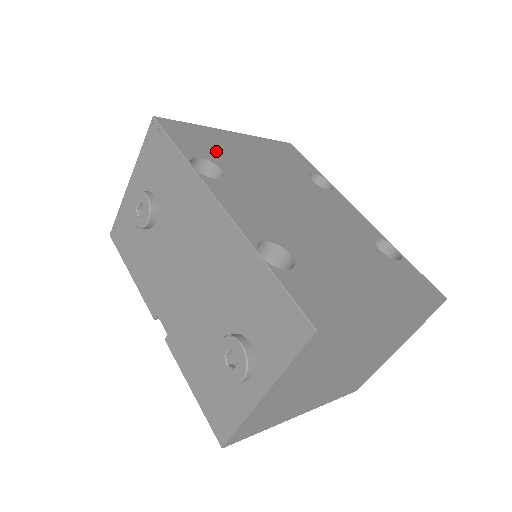
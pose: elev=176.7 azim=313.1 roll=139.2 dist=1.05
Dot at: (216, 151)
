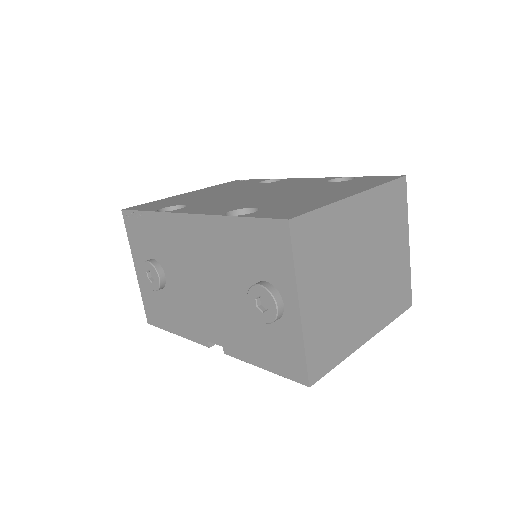
Dot at: (176, 202)
